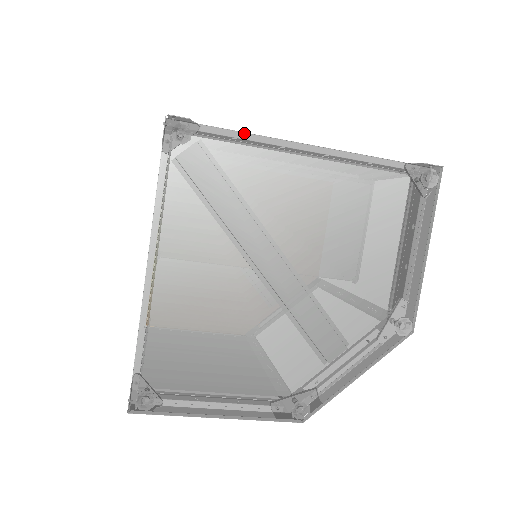
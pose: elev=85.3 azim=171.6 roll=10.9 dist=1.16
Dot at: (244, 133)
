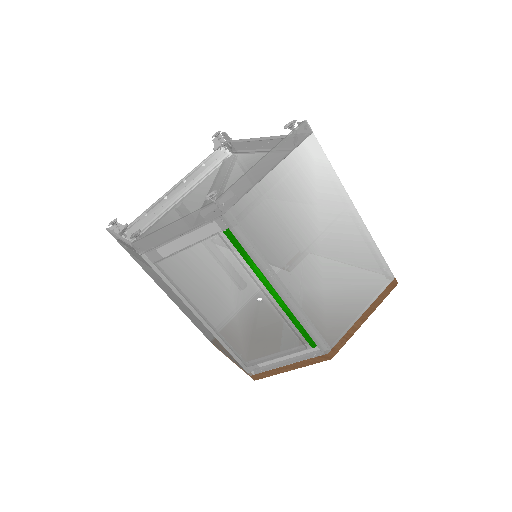
Dot at: (244, 139)
